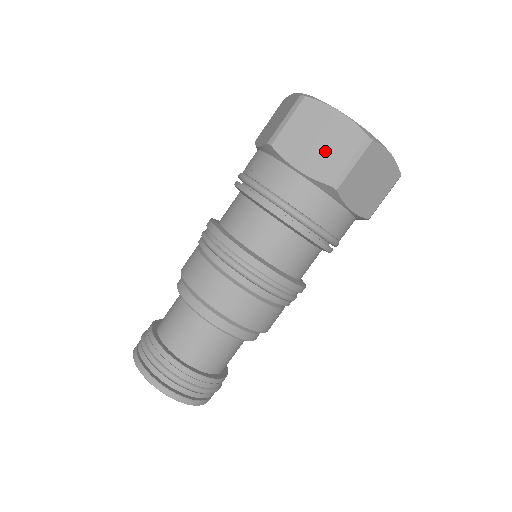
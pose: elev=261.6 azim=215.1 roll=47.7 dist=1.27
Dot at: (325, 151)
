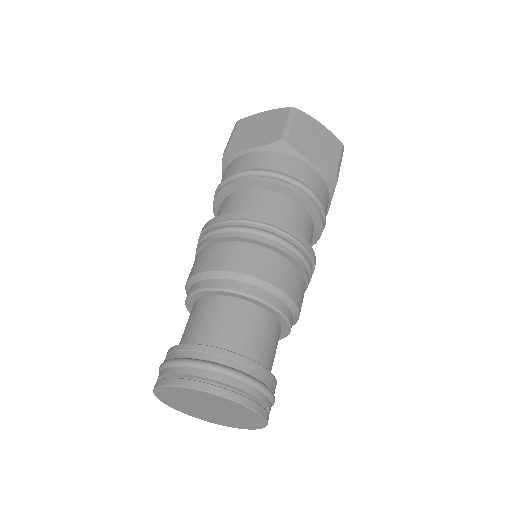
Dot at: (323, 150)
